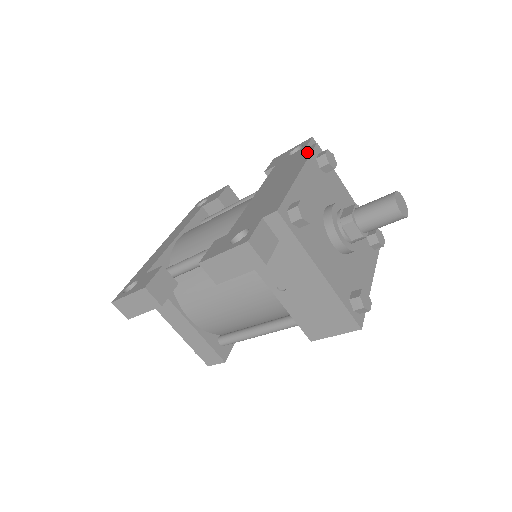
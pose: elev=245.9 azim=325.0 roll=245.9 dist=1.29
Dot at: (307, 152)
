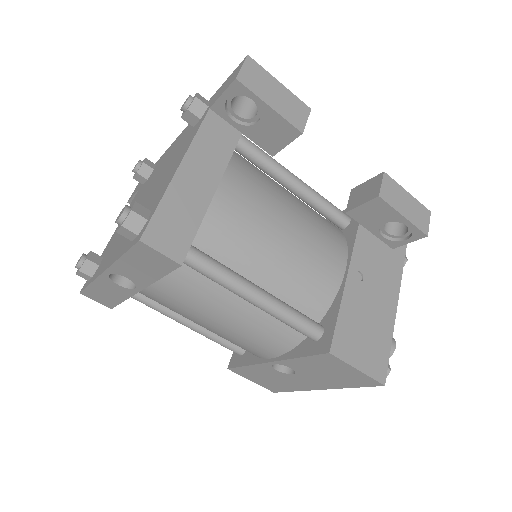
Dot at: occluded
